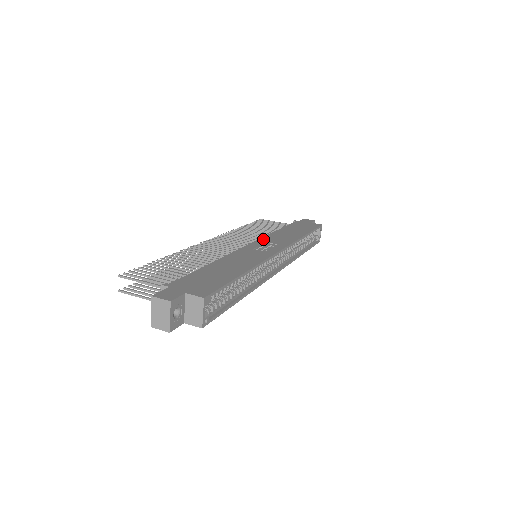
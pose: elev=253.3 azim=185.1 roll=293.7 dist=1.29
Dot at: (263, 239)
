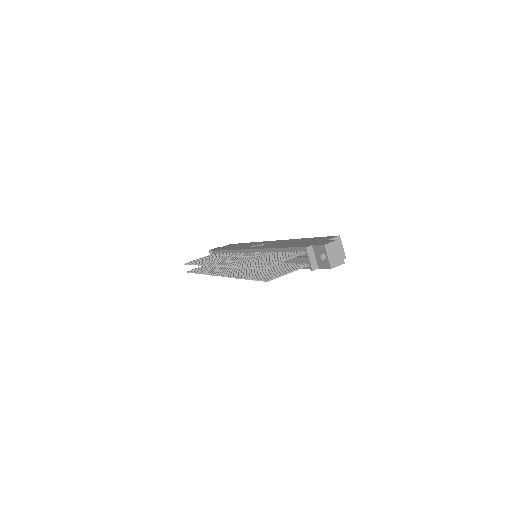
Dot at: (243, 248)
